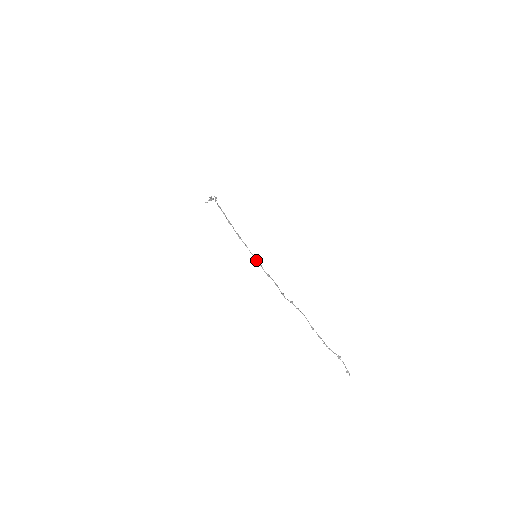
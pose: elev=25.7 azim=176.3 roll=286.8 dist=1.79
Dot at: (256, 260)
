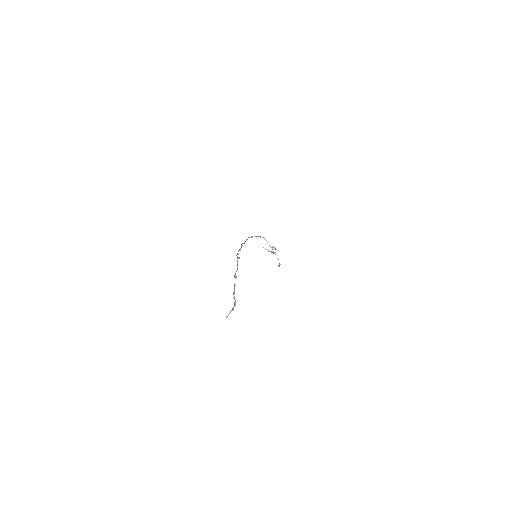
Dot at: occluded
